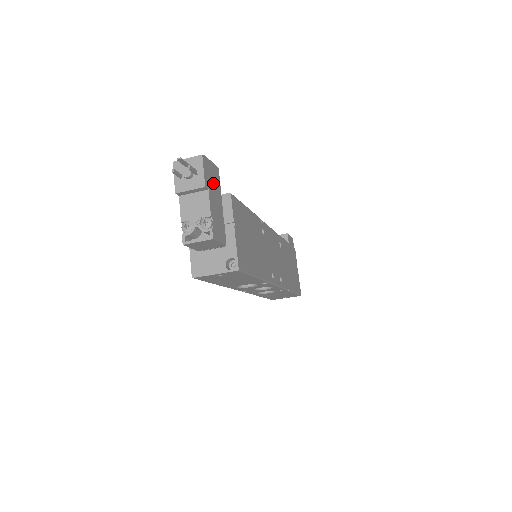
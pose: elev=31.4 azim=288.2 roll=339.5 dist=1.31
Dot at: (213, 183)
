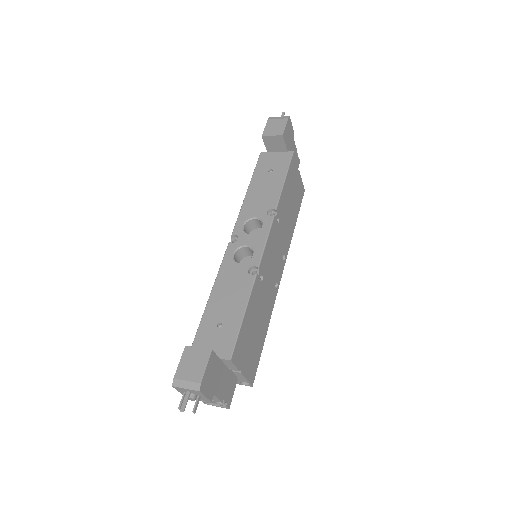
Dot at: (214, 377)
